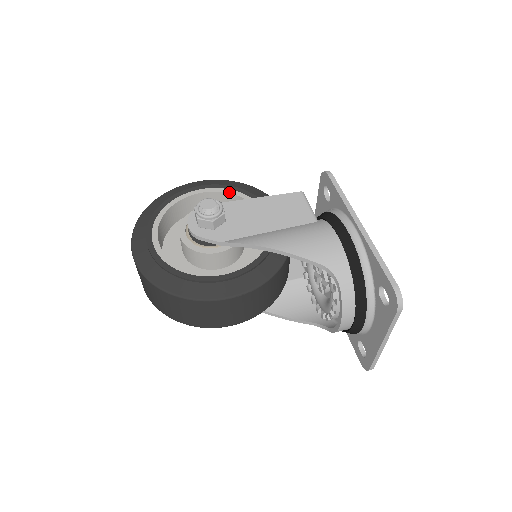
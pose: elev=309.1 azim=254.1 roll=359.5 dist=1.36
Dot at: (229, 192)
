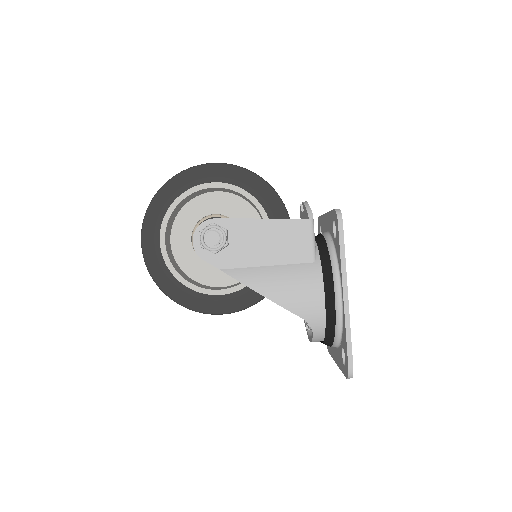
Dot at: (241, 193)
